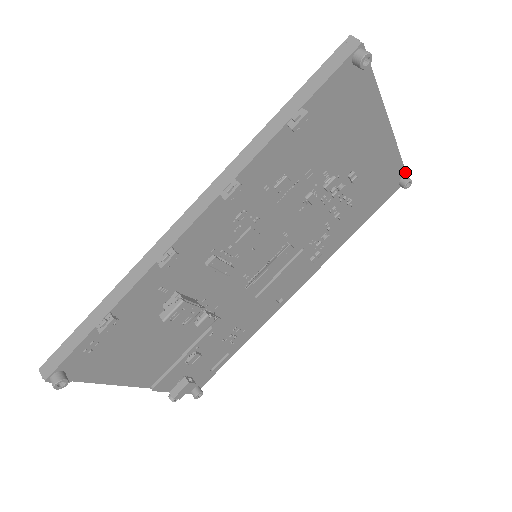
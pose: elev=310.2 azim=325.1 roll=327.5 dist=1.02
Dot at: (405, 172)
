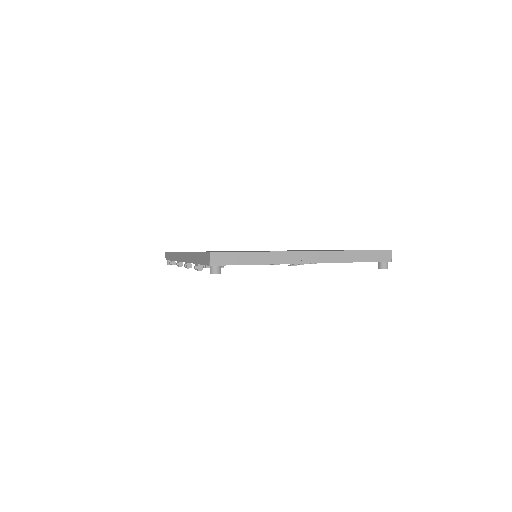
Dot at: (379, 261)
